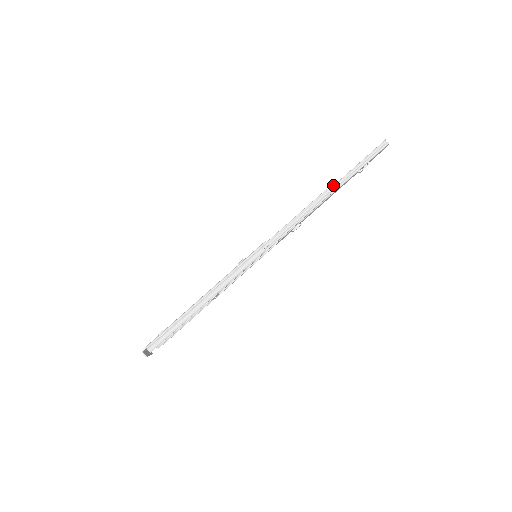
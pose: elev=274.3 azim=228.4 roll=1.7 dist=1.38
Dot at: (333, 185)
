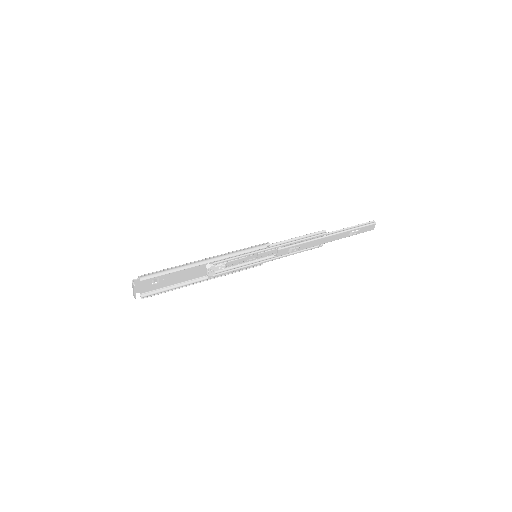
Dot at: (330, 232)
